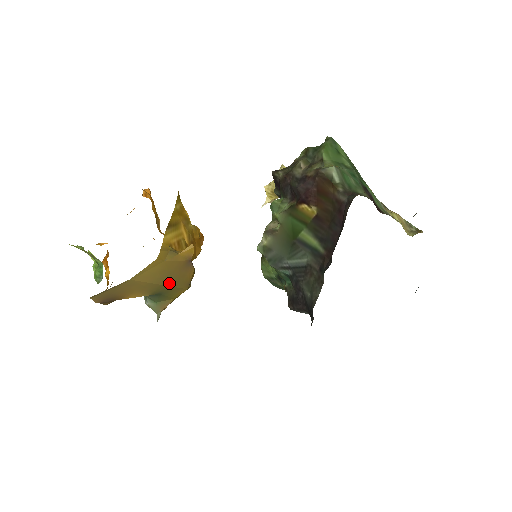
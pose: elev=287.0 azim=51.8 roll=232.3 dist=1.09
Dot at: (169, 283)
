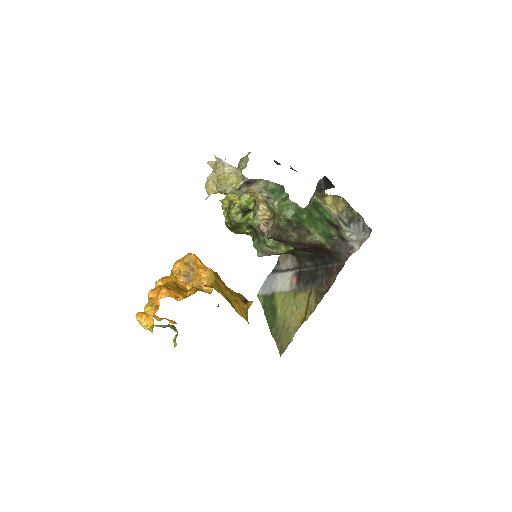
Dot at: occluded
